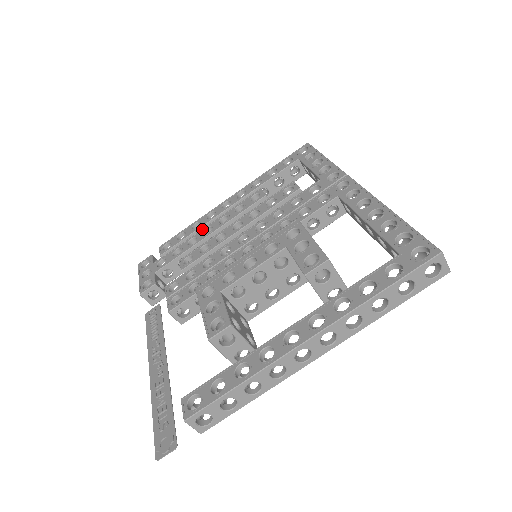
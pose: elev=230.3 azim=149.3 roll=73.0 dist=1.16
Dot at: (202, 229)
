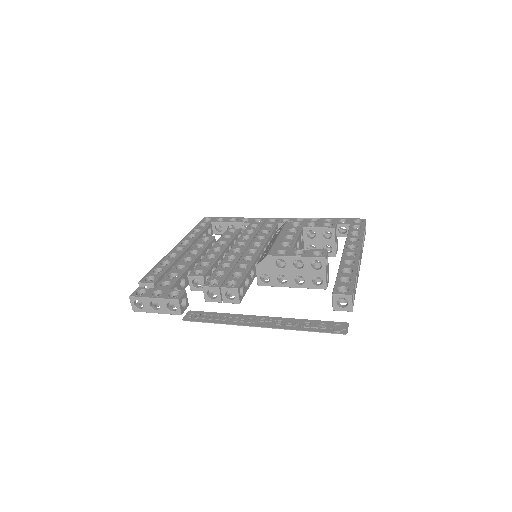
Dot at: (179, 261)
